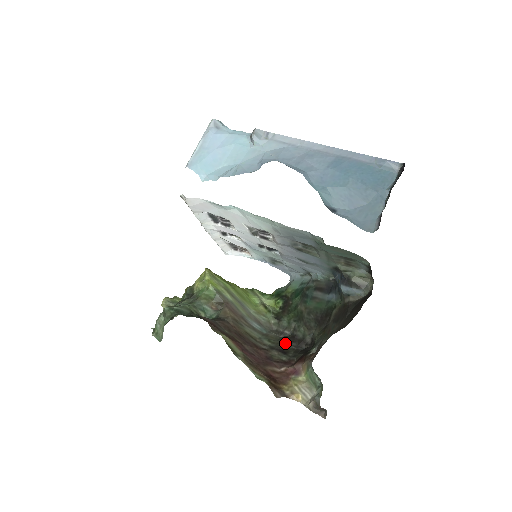
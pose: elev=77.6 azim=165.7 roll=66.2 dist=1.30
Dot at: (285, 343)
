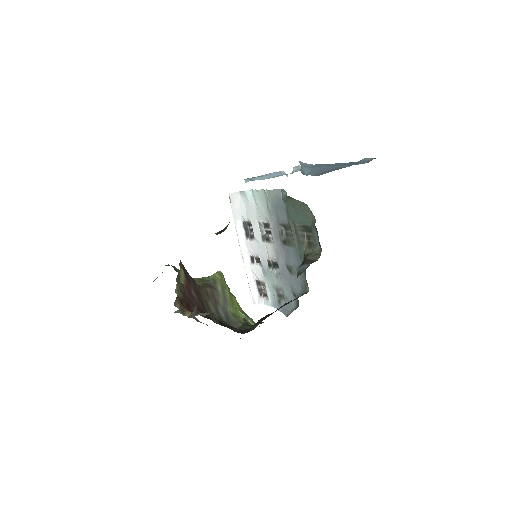
Dot at: (231, 327)
